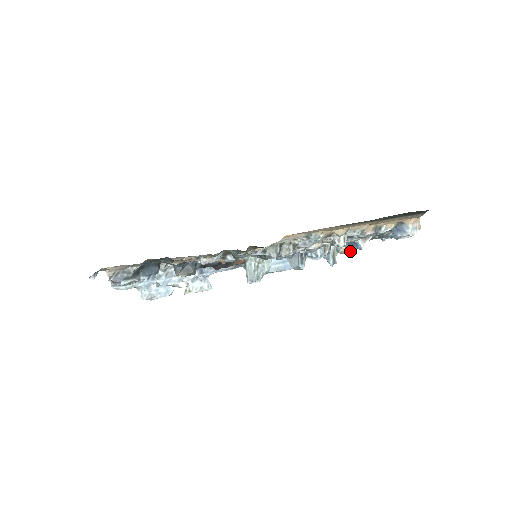
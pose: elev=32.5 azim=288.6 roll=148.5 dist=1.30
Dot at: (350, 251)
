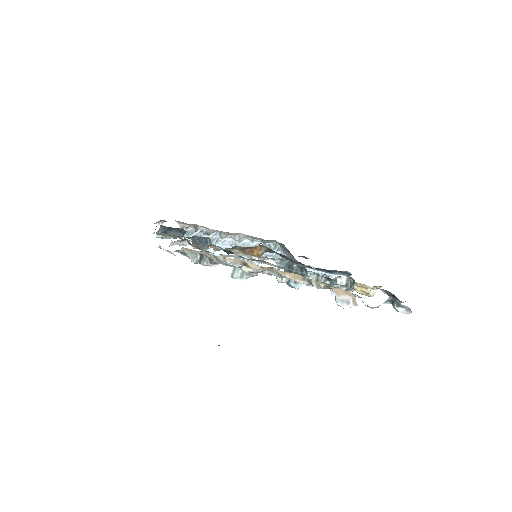
Dot at: (369, 296)
